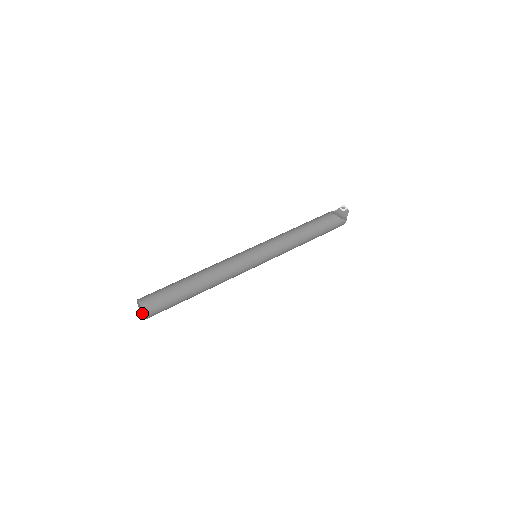
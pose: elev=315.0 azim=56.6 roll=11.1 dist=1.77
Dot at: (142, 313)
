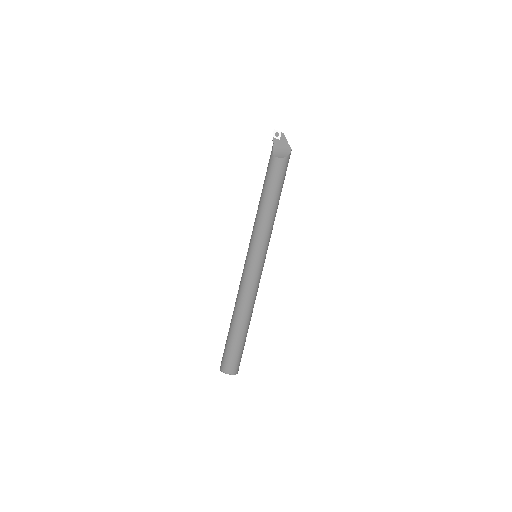
Dot at: occluded
